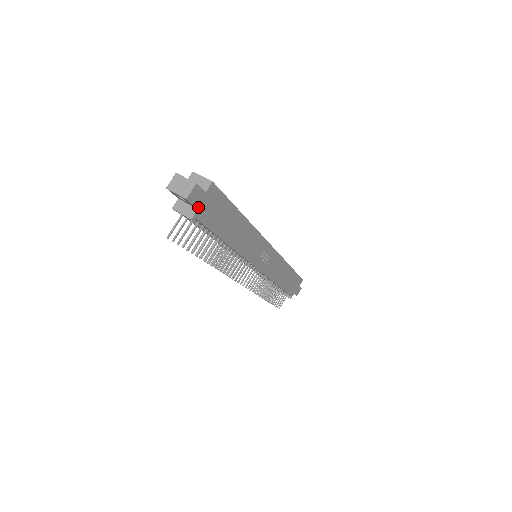
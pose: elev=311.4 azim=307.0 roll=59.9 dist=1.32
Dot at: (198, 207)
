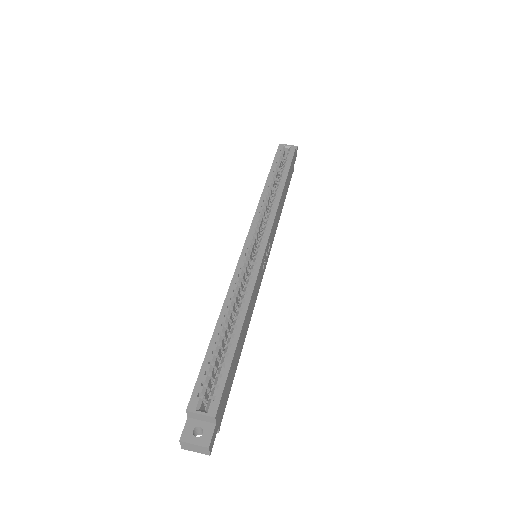
Dot at: (217, 428)
